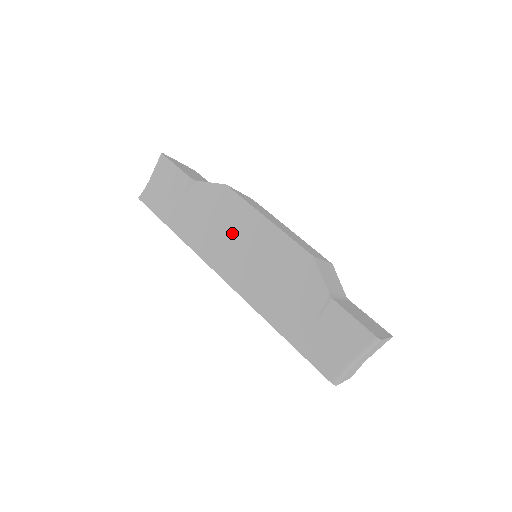
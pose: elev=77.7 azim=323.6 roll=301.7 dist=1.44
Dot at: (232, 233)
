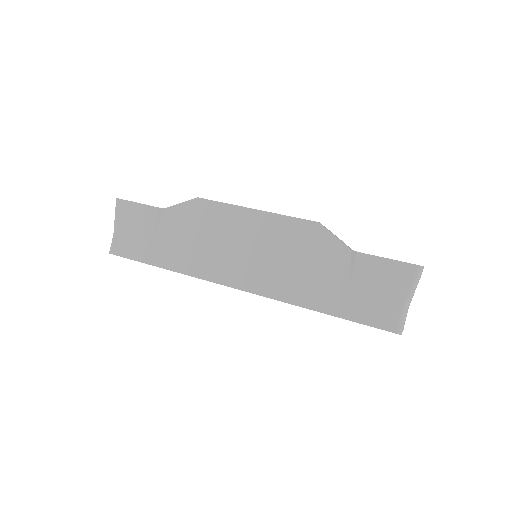
Dot at: (225, 240)
